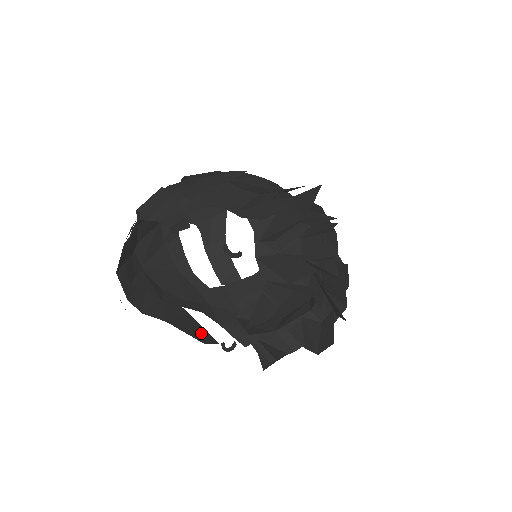
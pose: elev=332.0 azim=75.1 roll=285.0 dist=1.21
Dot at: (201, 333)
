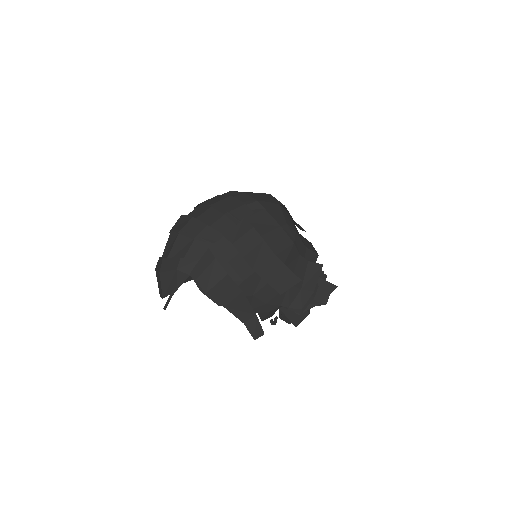
Dot at: occluded
